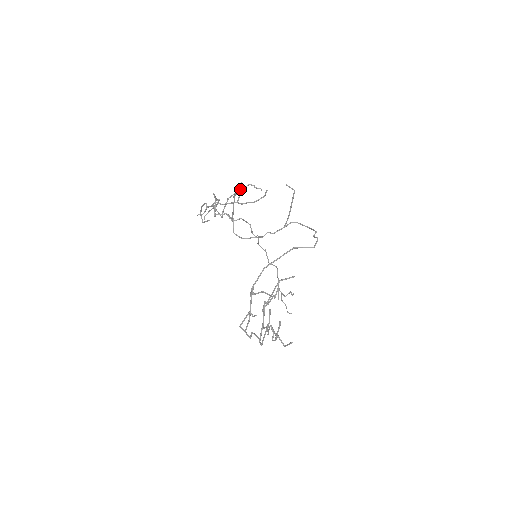
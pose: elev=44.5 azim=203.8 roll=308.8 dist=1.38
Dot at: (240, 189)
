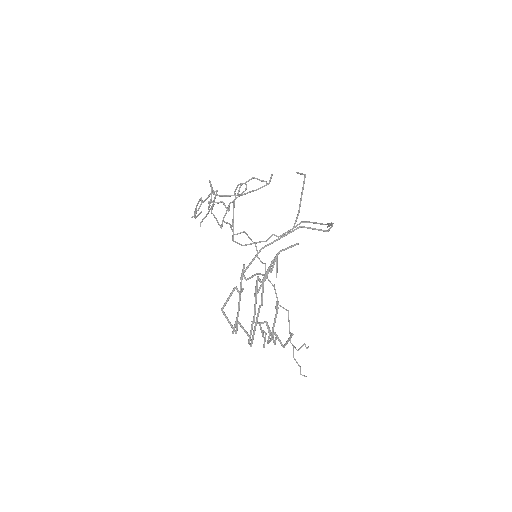
Dot at: (244, 191)
